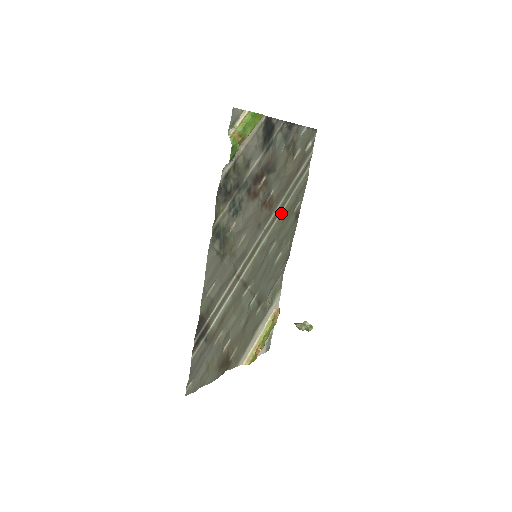
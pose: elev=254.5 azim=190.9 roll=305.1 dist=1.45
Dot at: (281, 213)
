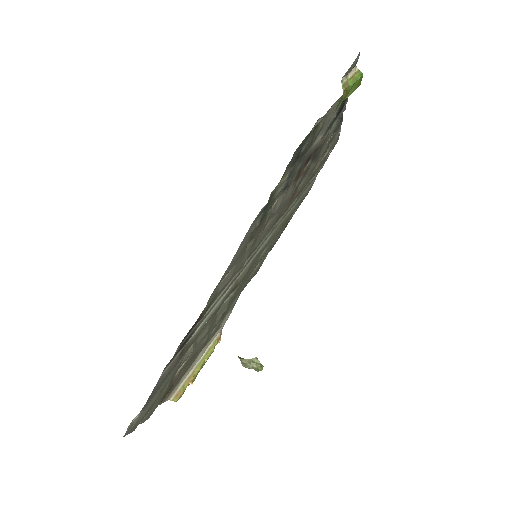
Dot at: (286, 215)
